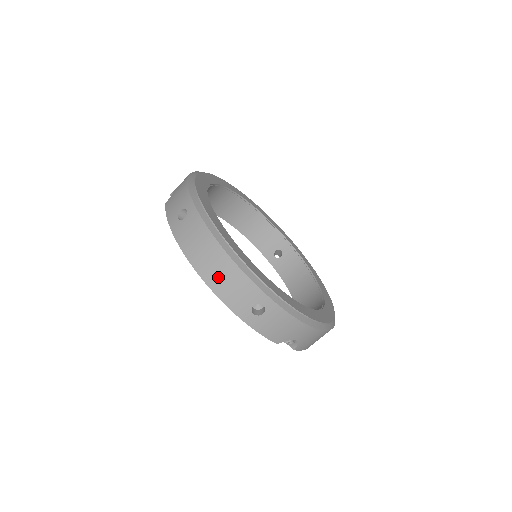
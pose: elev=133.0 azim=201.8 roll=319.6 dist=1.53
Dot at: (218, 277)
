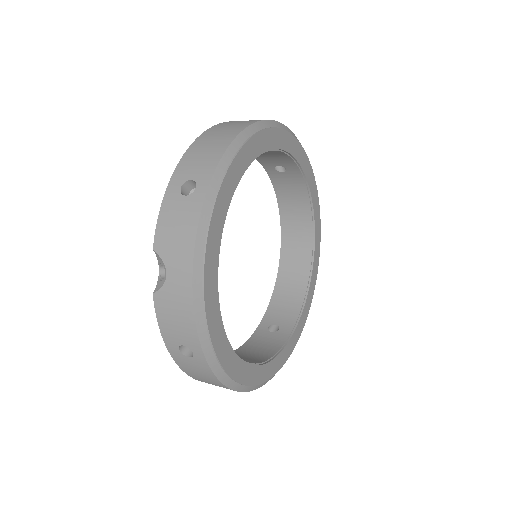
Dot at: (209, 140)
